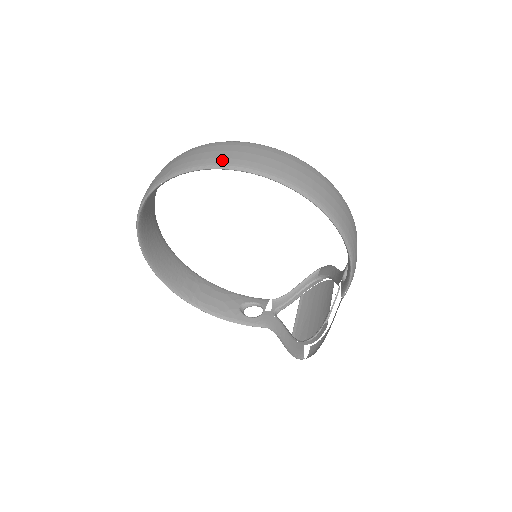
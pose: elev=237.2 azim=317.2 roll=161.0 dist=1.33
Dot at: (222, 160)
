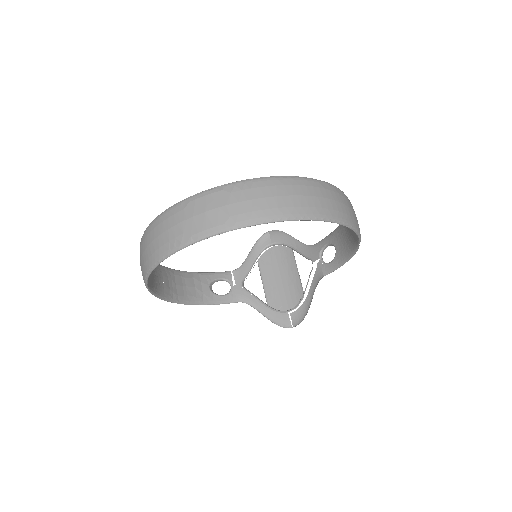
Dot at: (294, 210)
